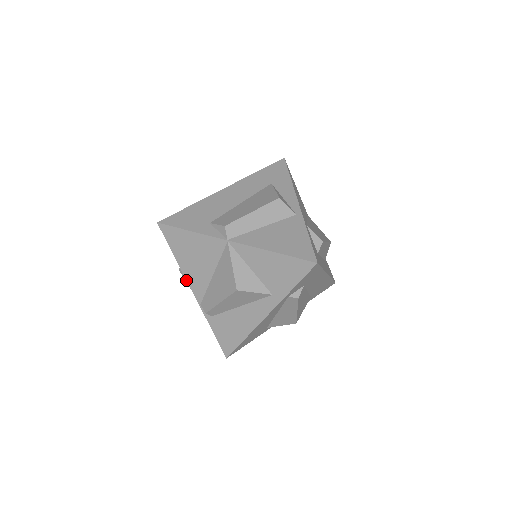
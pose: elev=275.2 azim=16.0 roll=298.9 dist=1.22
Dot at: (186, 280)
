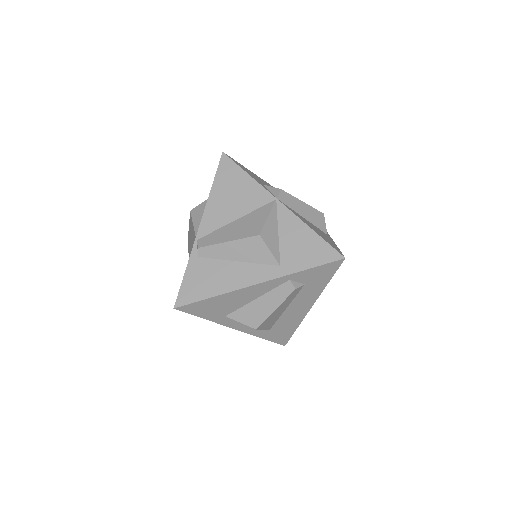
Dot at: (194, 219)
